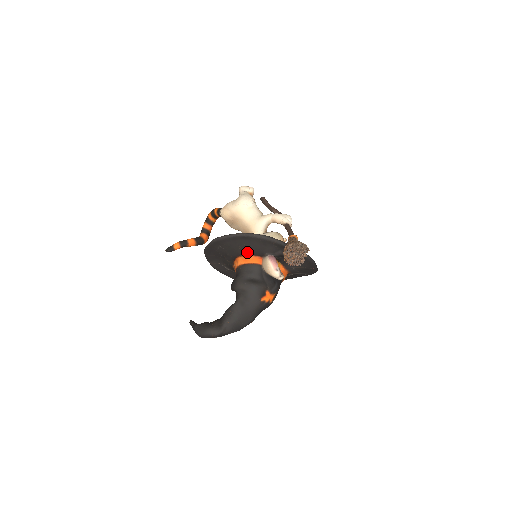
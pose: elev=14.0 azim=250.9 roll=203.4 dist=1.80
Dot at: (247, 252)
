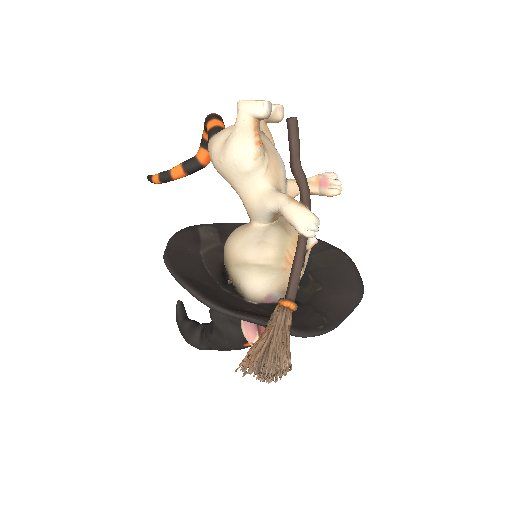
Dot at: occluded
